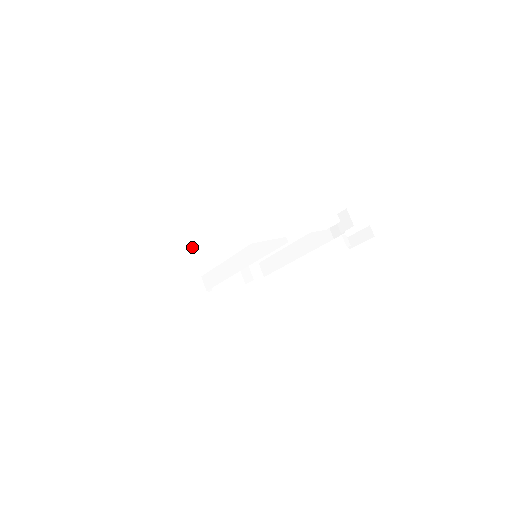
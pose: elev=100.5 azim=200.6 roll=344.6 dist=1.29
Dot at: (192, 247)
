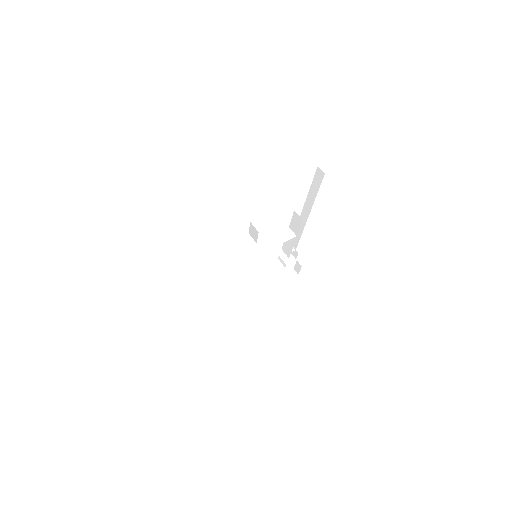
Dot at: occluded
